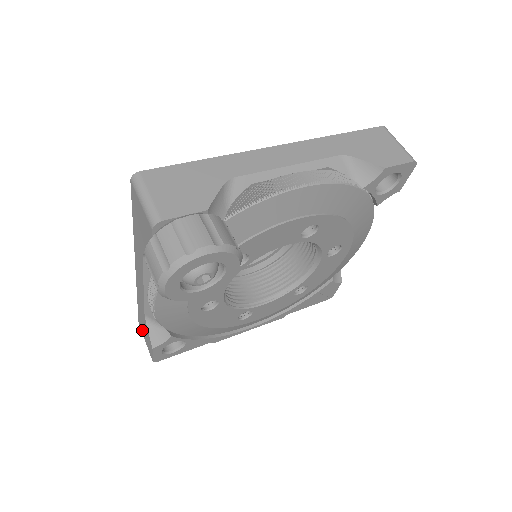
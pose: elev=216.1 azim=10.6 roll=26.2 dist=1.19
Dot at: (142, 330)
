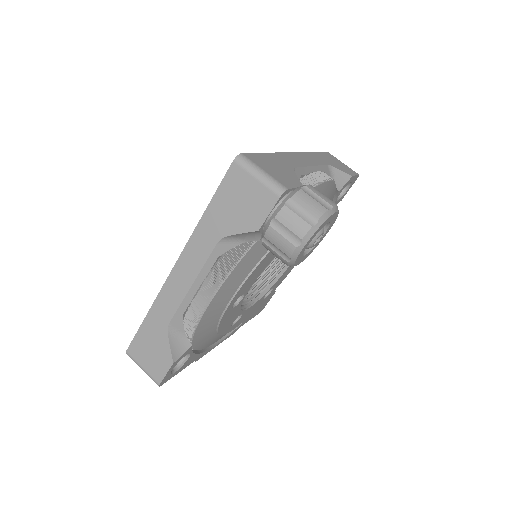
Dot at: (139, 354)
